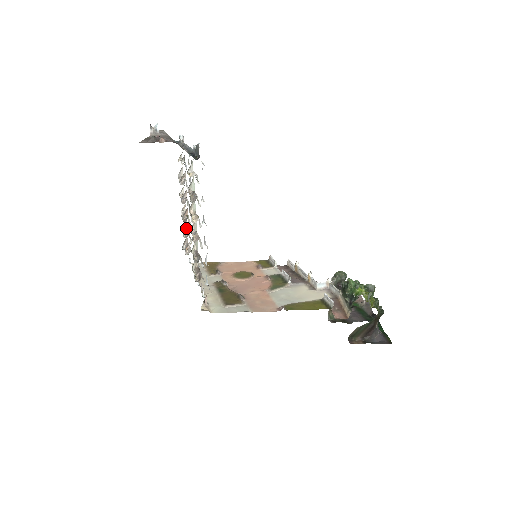
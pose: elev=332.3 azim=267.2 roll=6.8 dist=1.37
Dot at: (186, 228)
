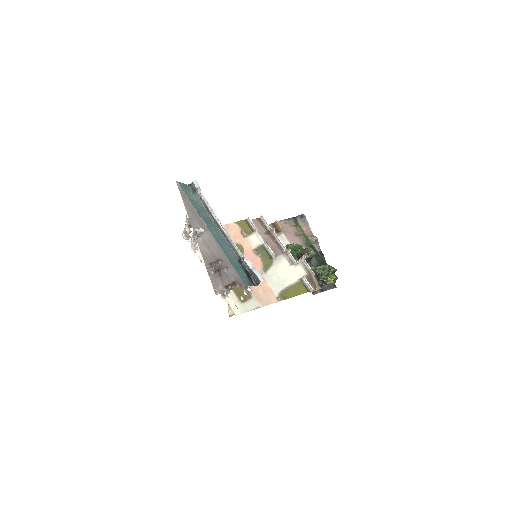
Dot at: occluded
